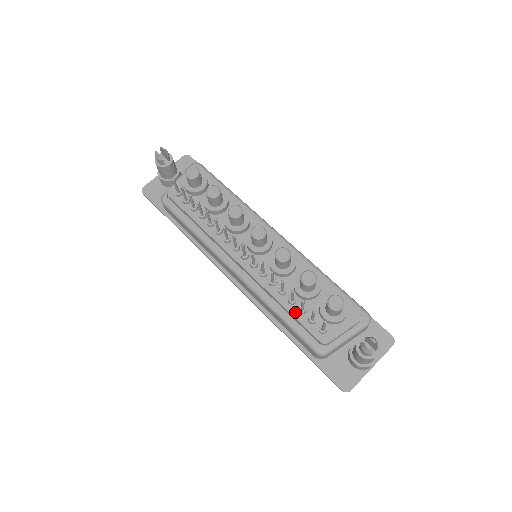
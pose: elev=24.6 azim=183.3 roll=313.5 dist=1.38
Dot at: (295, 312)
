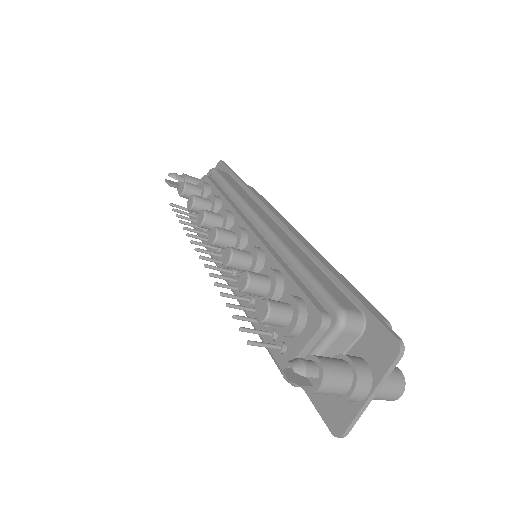
Dot at: (261, 326)
